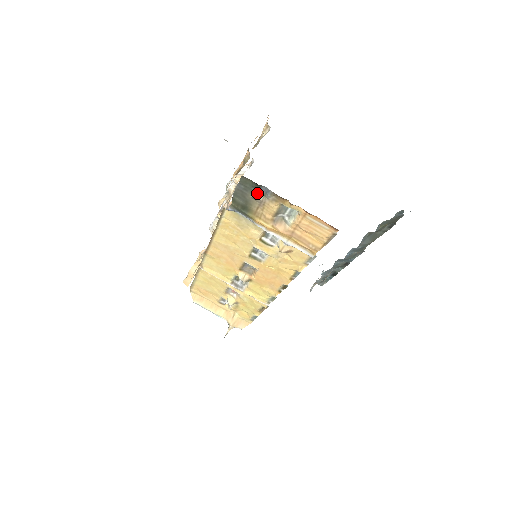
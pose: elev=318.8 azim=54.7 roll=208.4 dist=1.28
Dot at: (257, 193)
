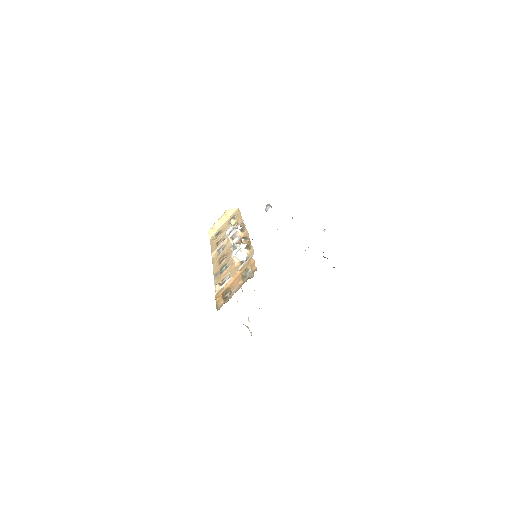
Dot at: occluded
